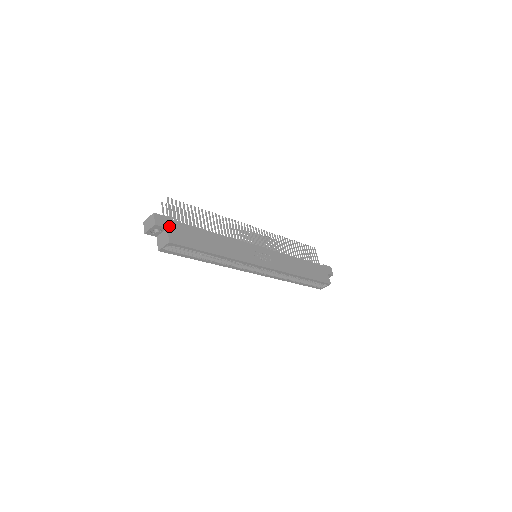
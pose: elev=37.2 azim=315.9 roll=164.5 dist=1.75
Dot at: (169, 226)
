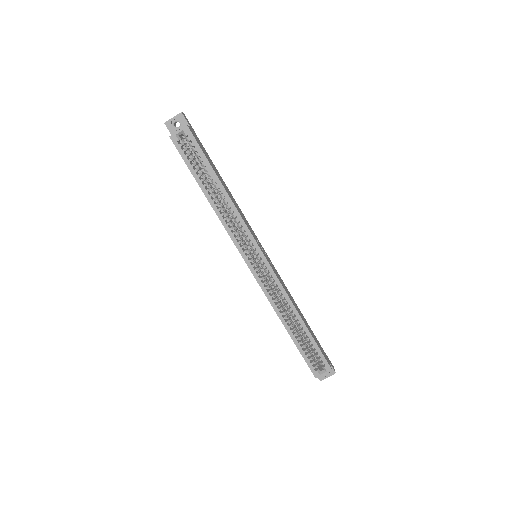
Dot at: (192, 129)
